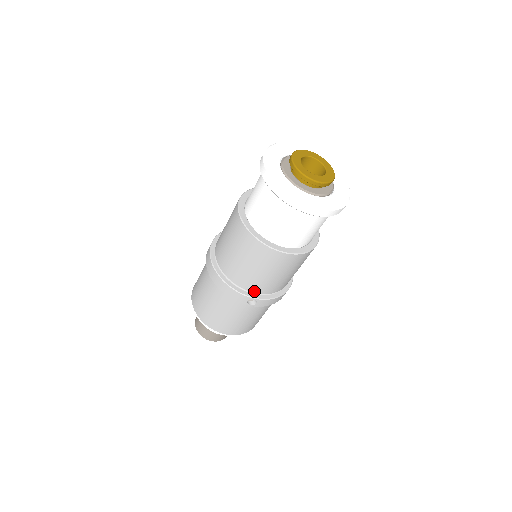
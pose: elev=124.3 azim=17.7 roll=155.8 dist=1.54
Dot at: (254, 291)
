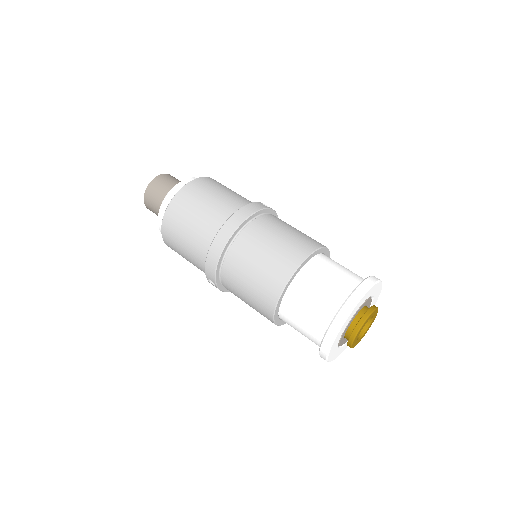
Dot at: (223, 284)
